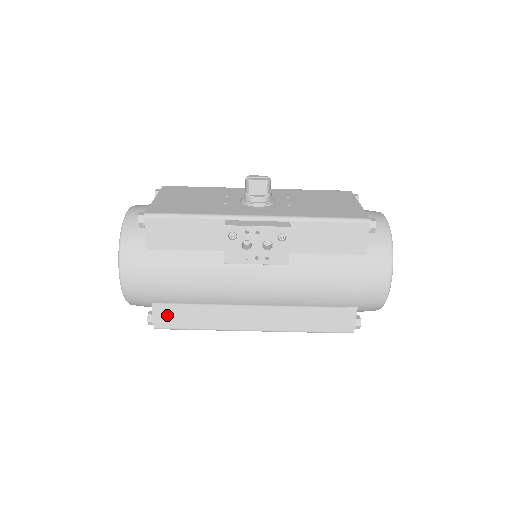
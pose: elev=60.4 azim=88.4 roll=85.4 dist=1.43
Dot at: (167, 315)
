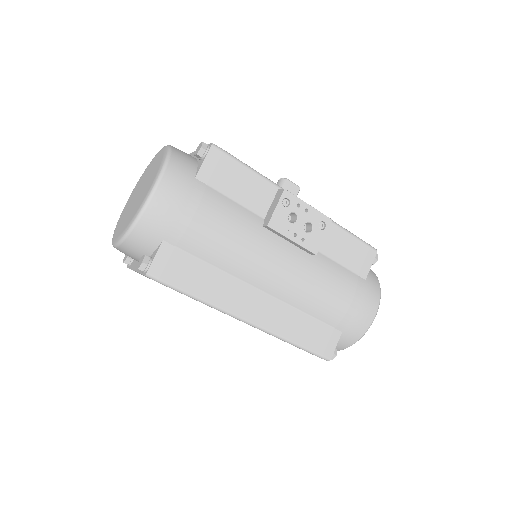
Dot at: (171, 263)
